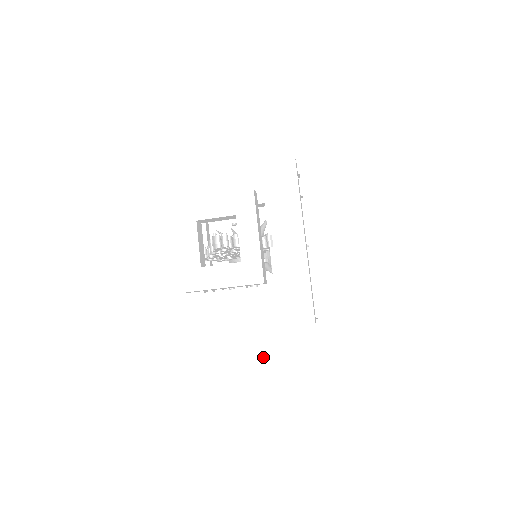
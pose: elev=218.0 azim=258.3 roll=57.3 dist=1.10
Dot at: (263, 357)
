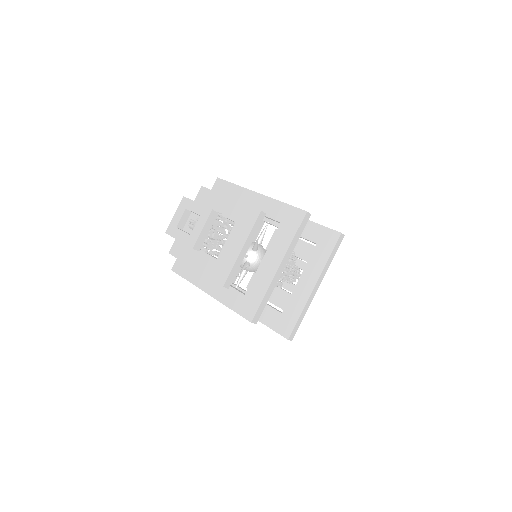
Dot at: (278, 262)
